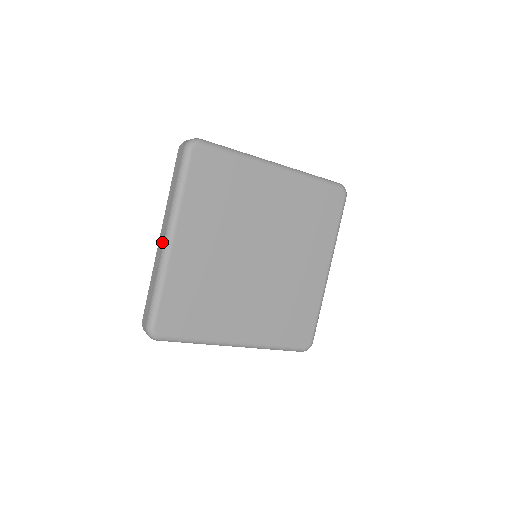
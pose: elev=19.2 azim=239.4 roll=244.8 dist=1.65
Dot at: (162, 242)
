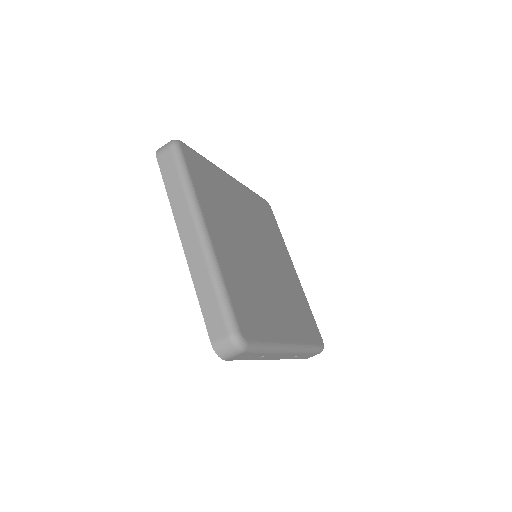
Dot at: (194, 240)
